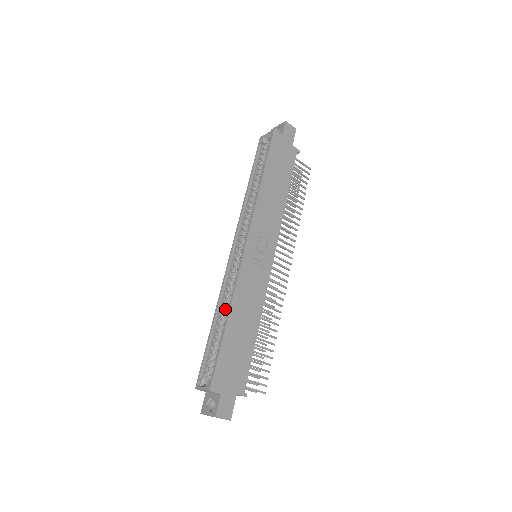
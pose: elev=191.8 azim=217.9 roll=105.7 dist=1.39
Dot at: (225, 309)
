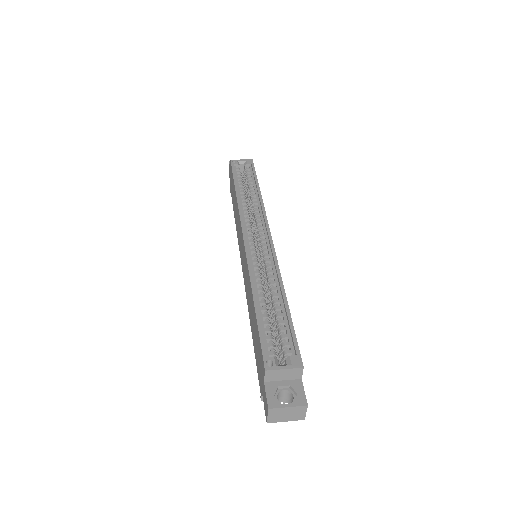
Dot at: (264, 290)
